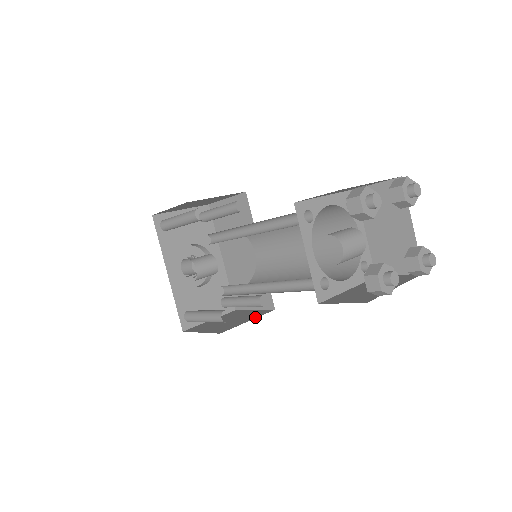
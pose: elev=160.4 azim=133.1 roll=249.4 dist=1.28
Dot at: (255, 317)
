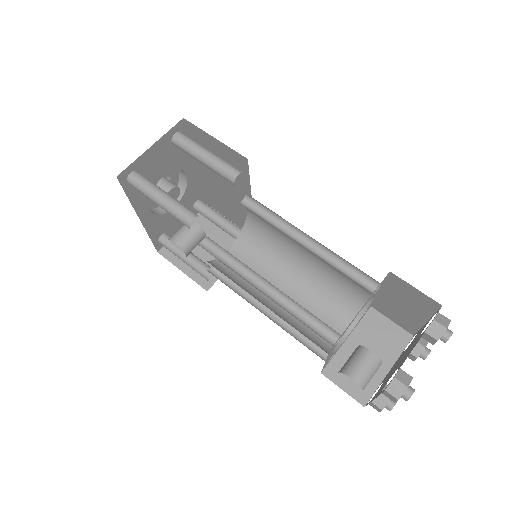
Dot at: occluded
